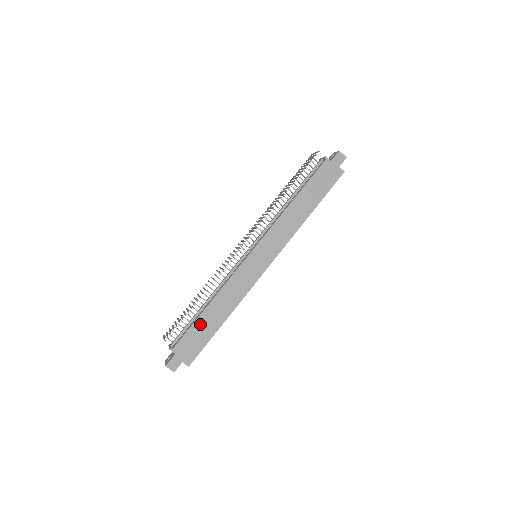
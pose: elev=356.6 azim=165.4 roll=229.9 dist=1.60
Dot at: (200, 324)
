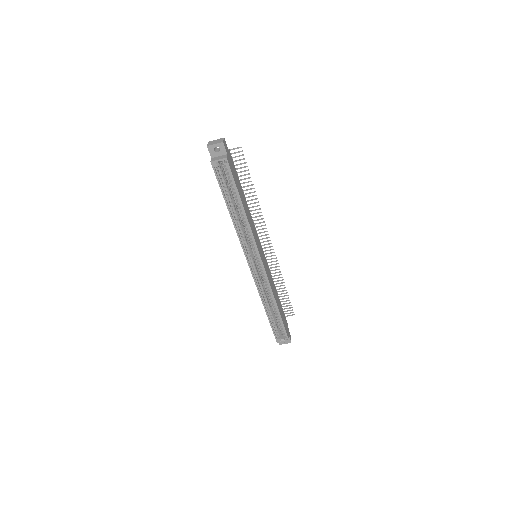
Dot at: (240, 185)
